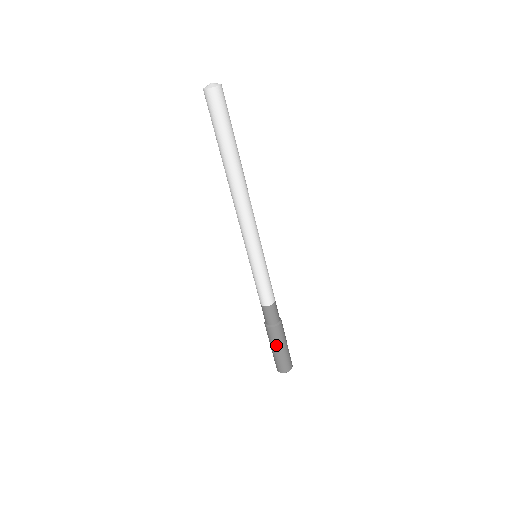
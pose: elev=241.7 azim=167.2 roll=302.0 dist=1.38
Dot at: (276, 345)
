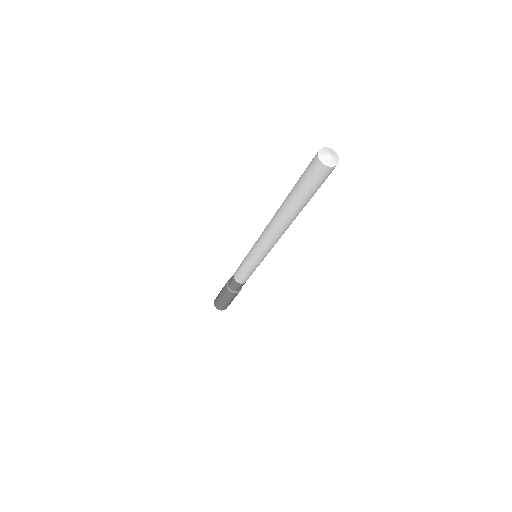
Dot at: (233, 299)
